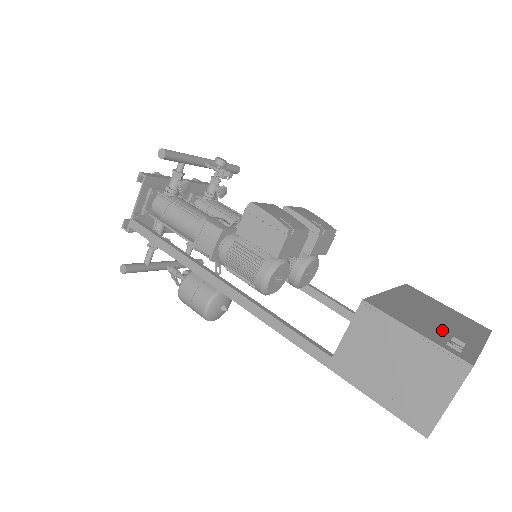
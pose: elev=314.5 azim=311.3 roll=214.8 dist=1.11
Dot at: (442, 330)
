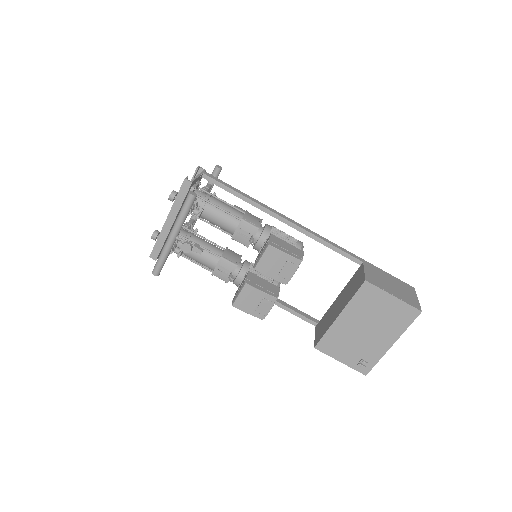
Dot at: (363, 347)
